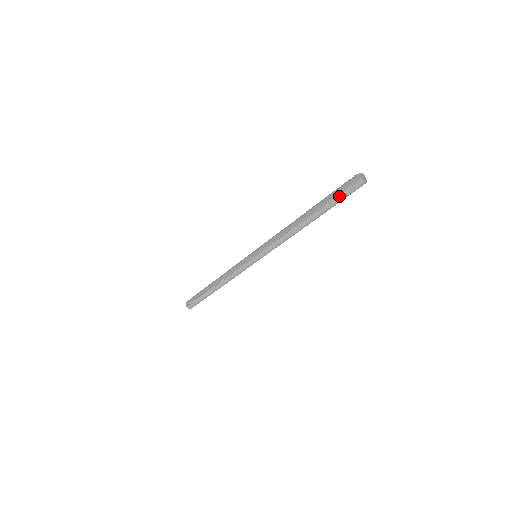
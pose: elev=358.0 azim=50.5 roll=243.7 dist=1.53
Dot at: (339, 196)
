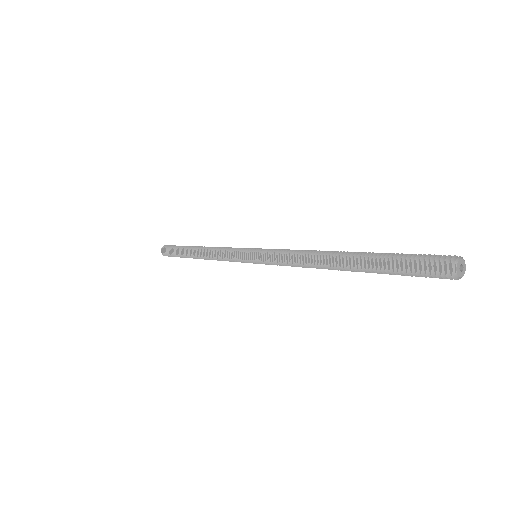
Dot at: (406, 270)
